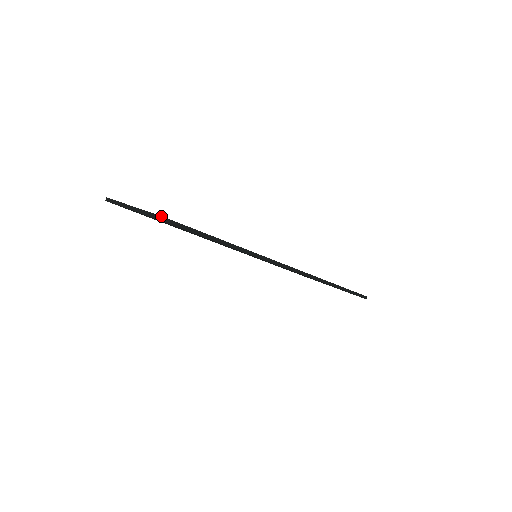
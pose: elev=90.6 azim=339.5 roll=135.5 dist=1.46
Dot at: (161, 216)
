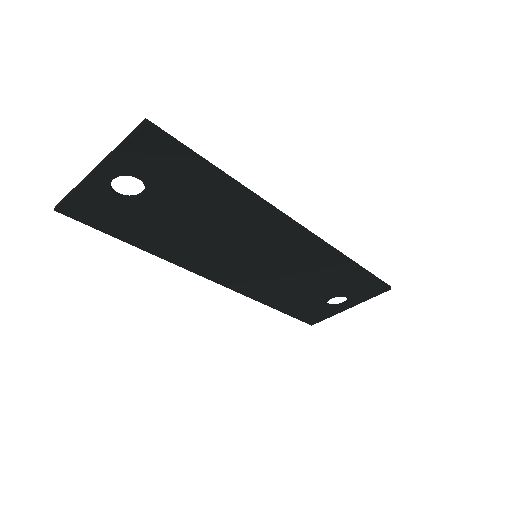
Dot at: (142, 121)
